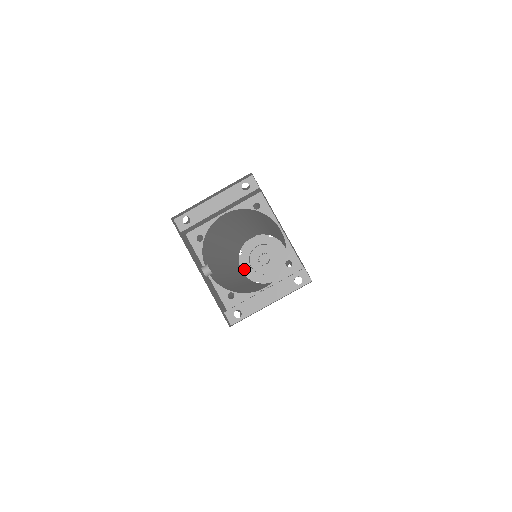
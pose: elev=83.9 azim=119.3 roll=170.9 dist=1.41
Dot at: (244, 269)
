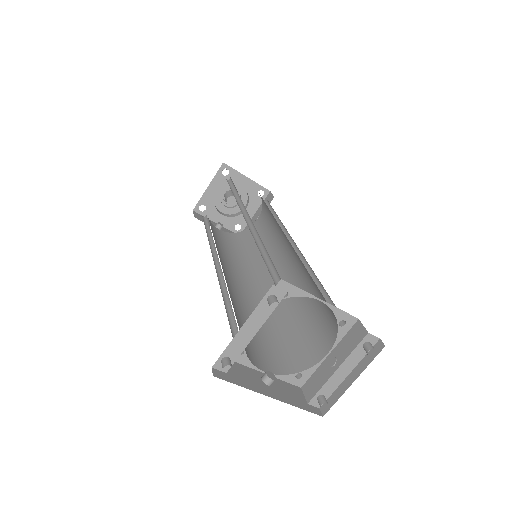
Dot at: (220, 226)
